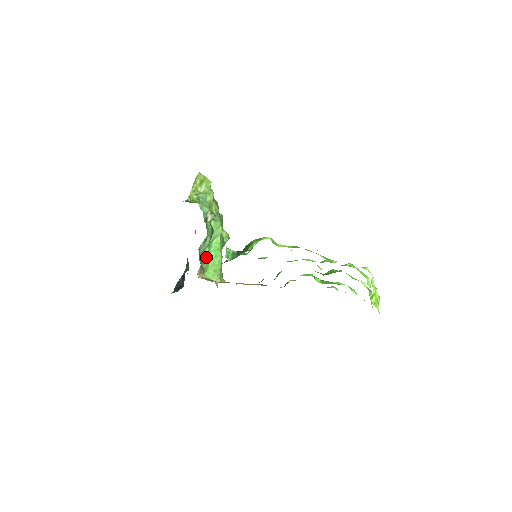
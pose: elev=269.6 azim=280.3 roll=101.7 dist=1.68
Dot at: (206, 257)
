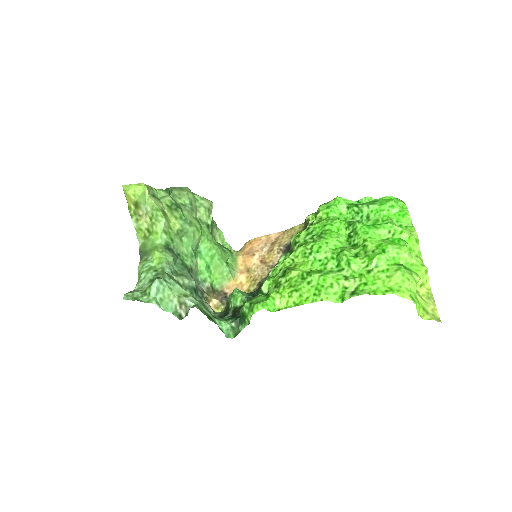
Dot at: (203, 270)
